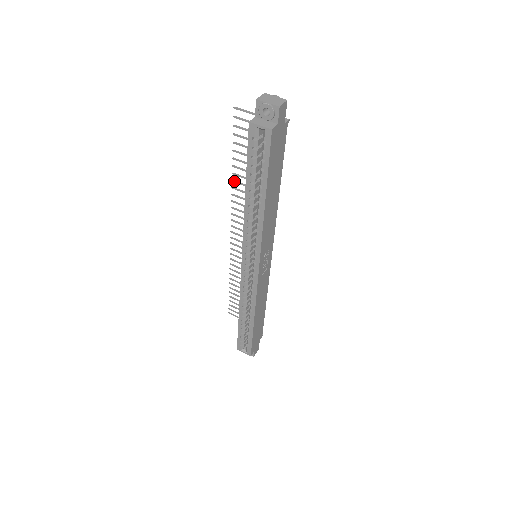
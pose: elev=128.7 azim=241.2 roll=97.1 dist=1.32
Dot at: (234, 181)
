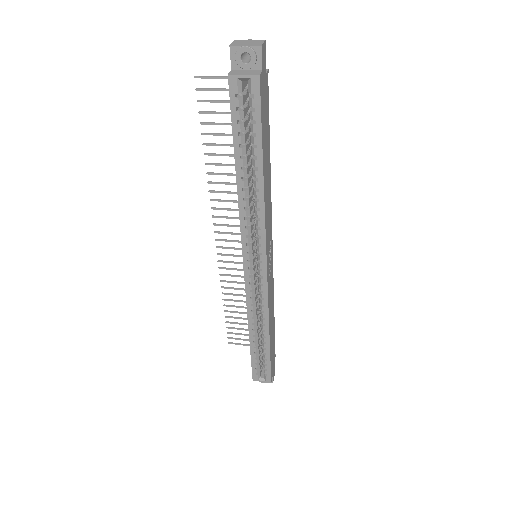
Dot at: (209, 173)
